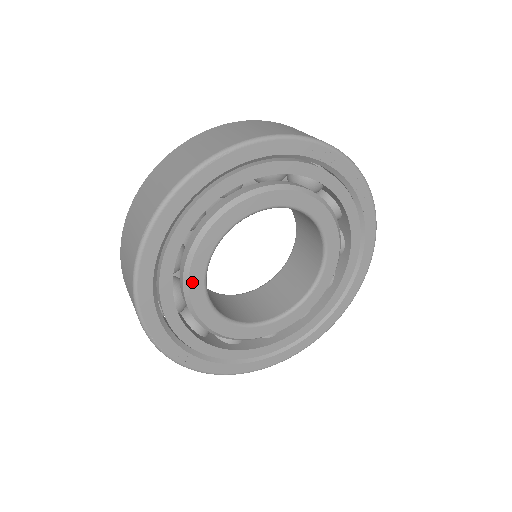
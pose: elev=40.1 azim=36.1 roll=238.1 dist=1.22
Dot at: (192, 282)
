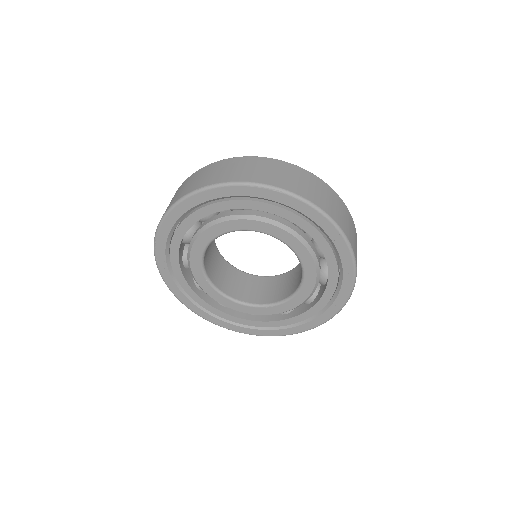
Dot at: (202, 236)
